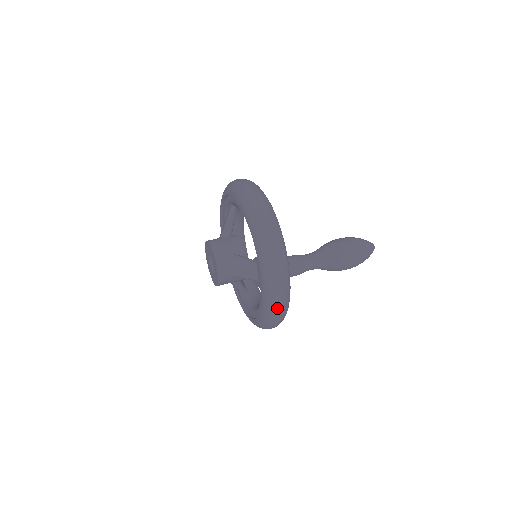
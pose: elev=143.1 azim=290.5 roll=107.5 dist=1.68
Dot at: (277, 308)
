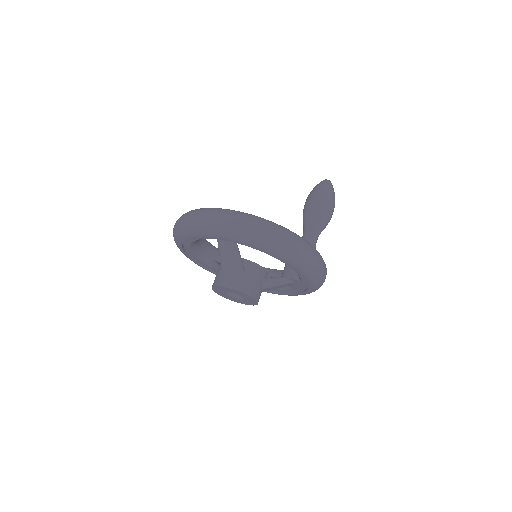
Dot at: occluded
